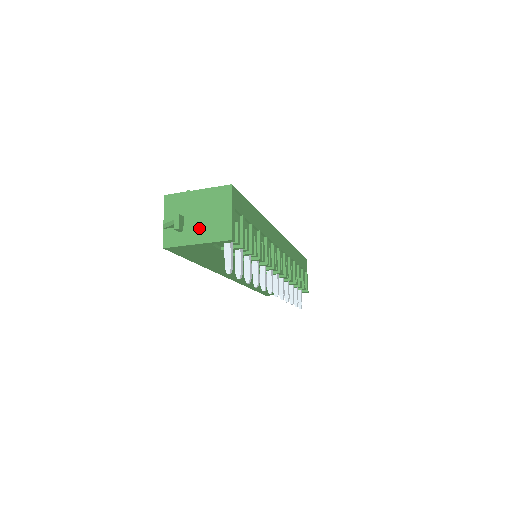
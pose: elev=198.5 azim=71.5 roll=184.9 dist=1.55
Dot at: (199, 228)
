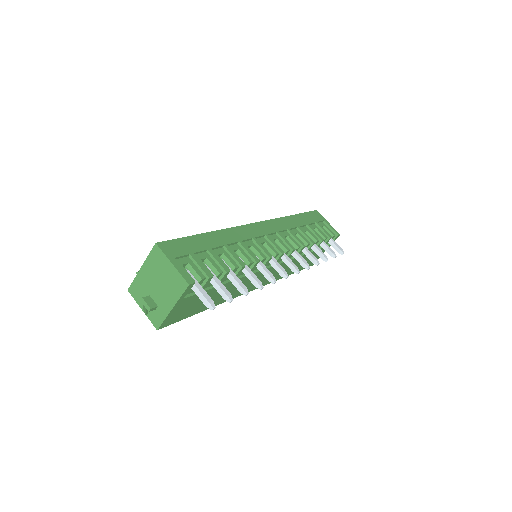
Dot at: (164, 295)
